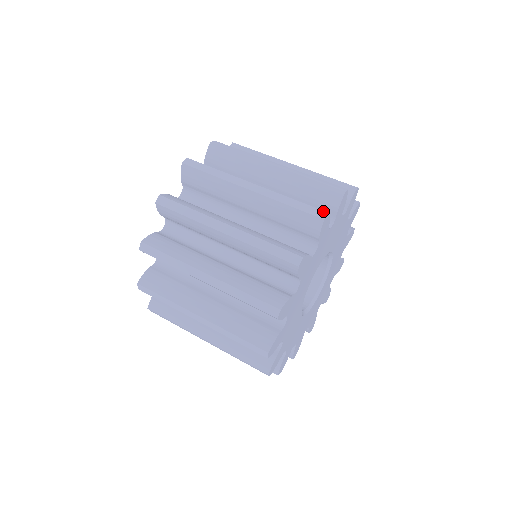
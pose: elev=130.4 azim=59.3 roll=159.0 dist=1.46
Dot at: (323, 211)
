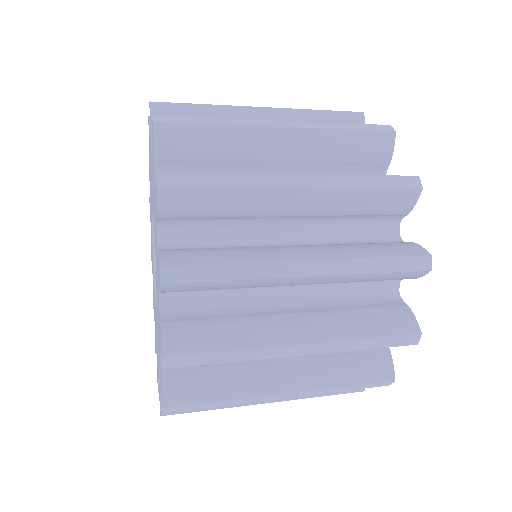
Dot at: occluded
